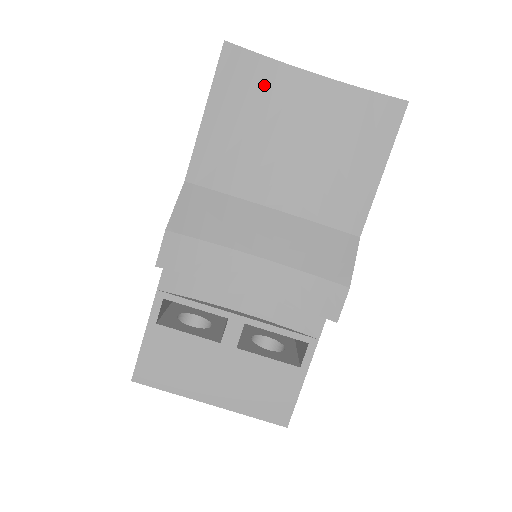
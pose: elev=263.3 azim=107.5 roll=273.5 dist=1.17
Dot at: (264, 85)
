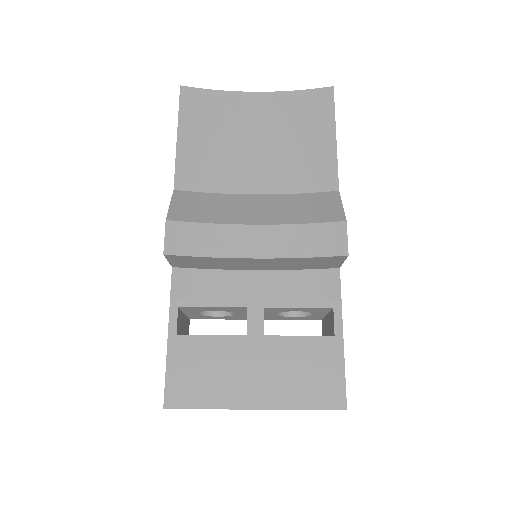
Dot at: (219, 108)
